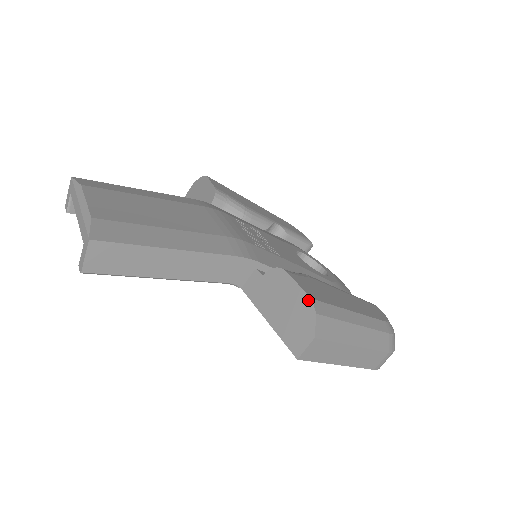
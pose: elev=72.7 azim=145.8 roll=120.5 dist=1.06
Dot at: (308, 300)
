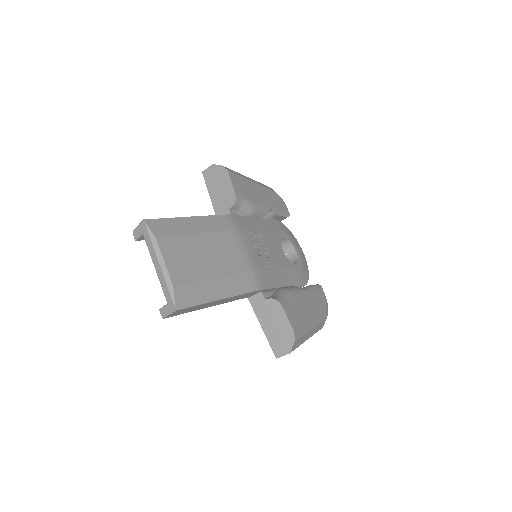
Dot at: (292, 331)
